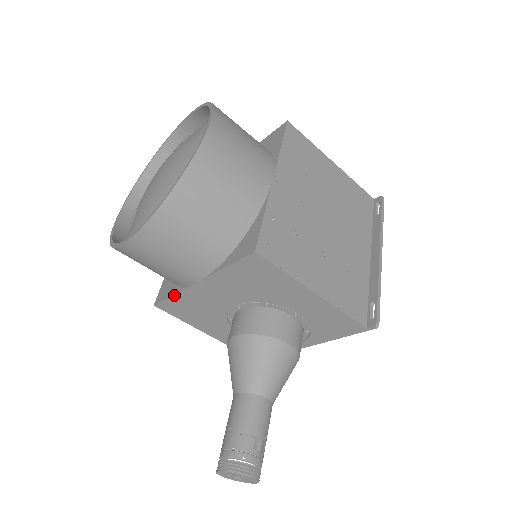
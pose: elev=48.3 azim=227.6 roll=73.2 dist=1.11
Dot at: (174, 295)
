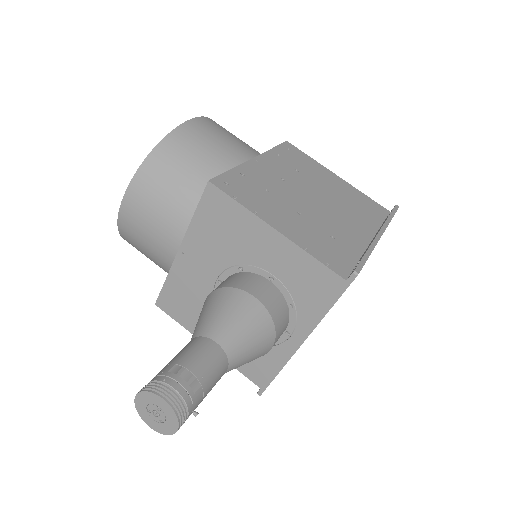
Dot at: (166, 279)
